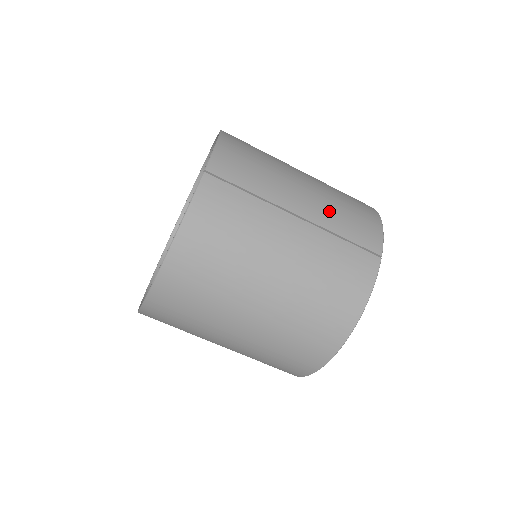
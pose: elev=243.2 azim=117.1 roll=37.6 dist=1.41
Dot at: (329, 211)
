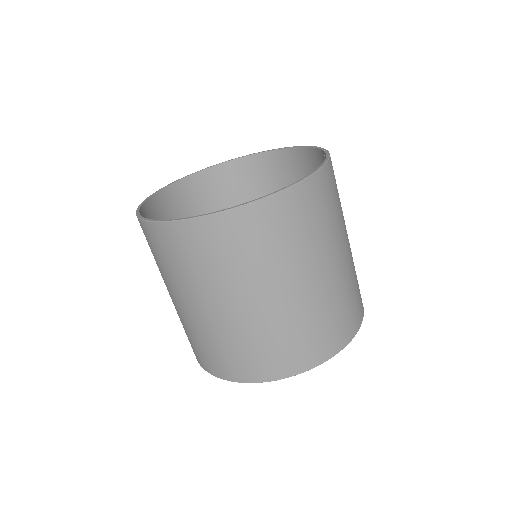
Dot at: occluded
